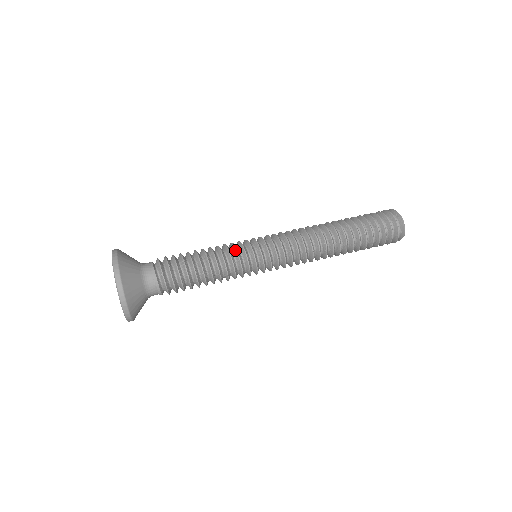
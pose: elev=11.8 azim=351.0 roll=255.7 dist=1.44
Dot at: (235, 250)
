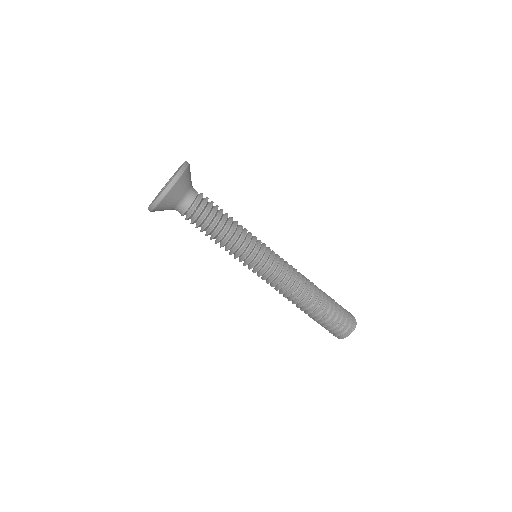
Dot at: (241, 252)
